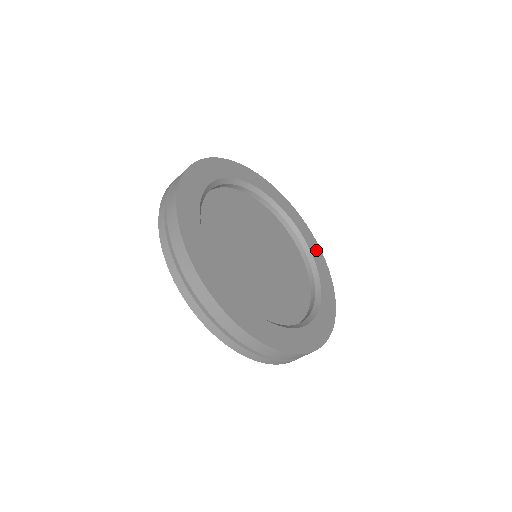
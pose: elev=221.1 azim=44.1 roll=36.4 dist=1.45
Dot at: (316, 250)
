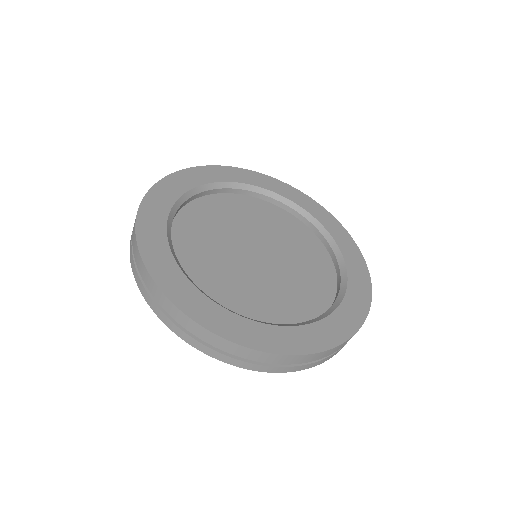
Dot at: (298, 196)
